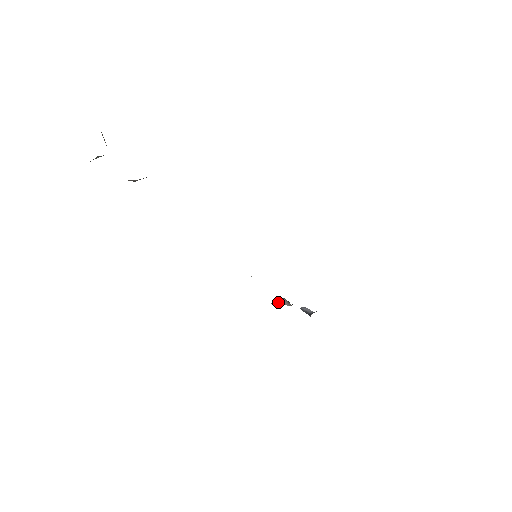
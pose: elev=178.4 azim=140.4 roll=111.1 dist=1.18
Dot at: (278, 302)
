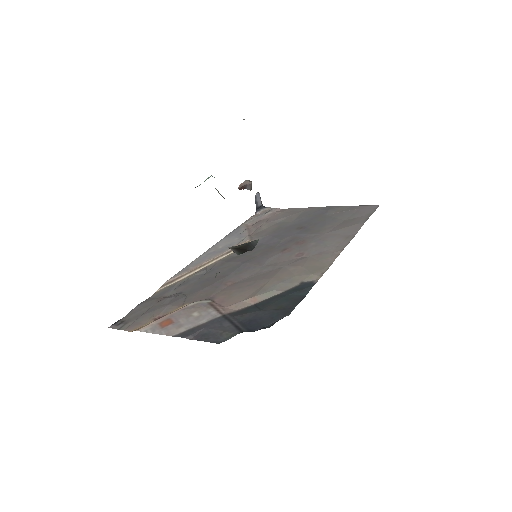
Dot at: (244, 187)
